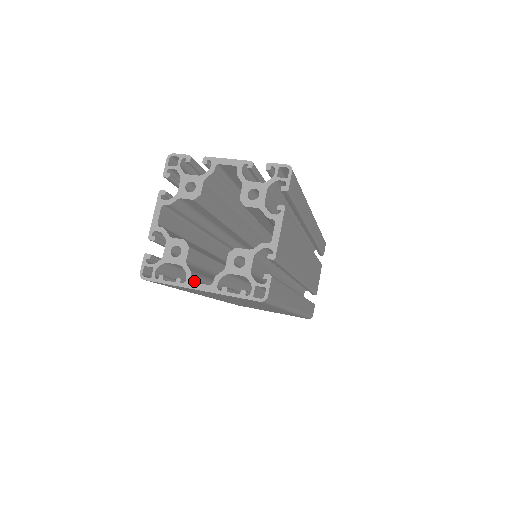
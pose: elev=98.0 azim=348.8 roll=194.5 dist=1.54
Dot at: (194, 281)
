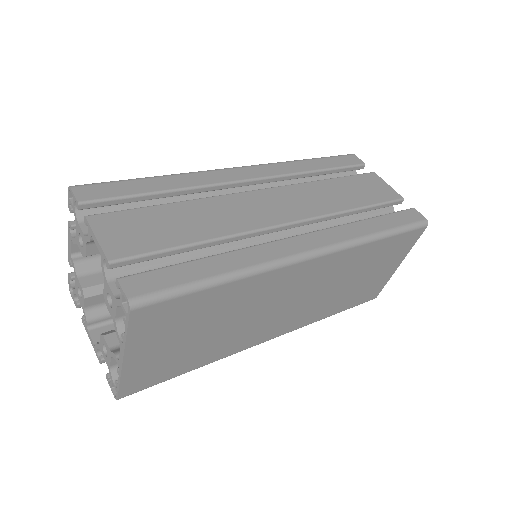
Dot at: occluded
